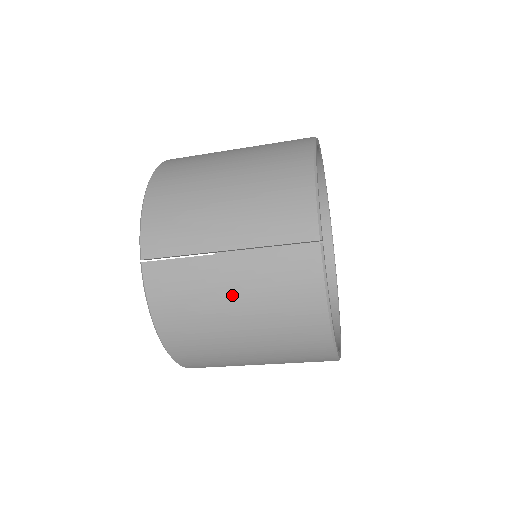
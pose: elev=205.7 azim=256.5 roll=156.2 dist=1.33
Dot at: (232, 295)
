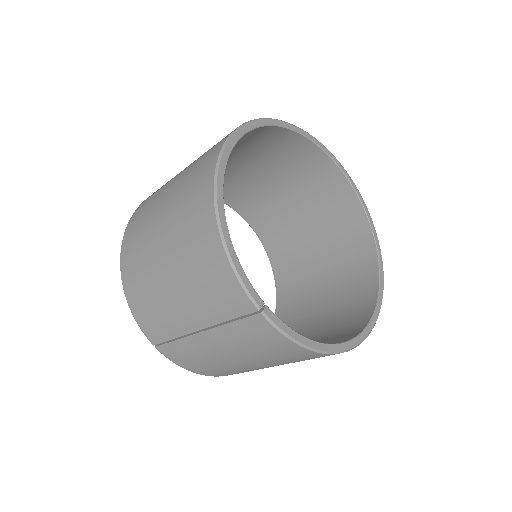
Dot at: (228, 355)
